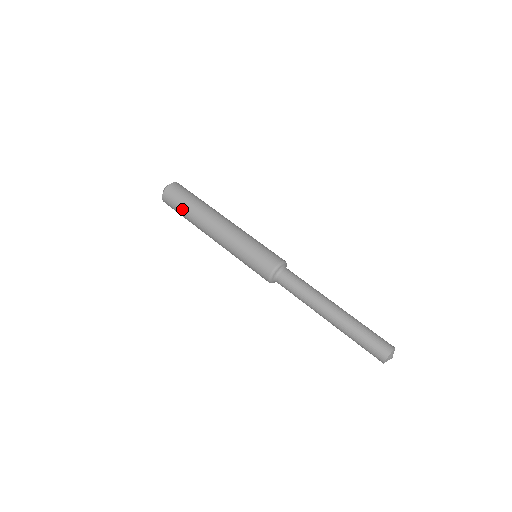
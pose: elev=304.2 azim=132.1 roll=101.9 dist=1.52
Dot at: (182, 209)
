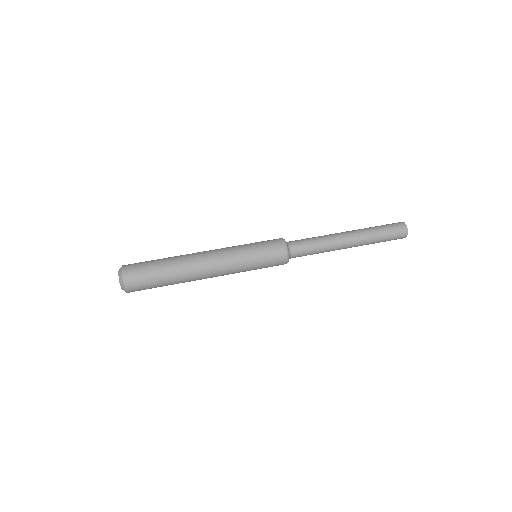
Dot at: (156, 268)
